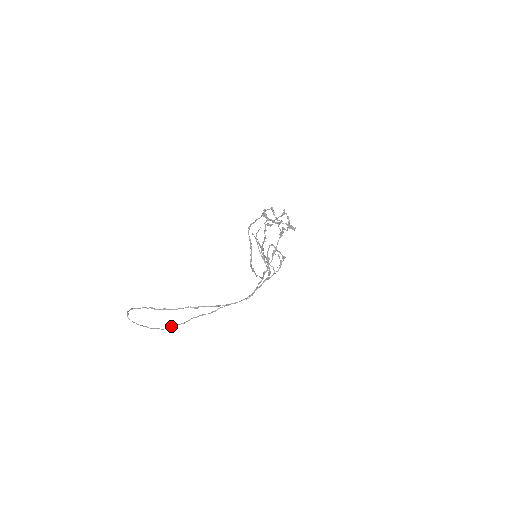
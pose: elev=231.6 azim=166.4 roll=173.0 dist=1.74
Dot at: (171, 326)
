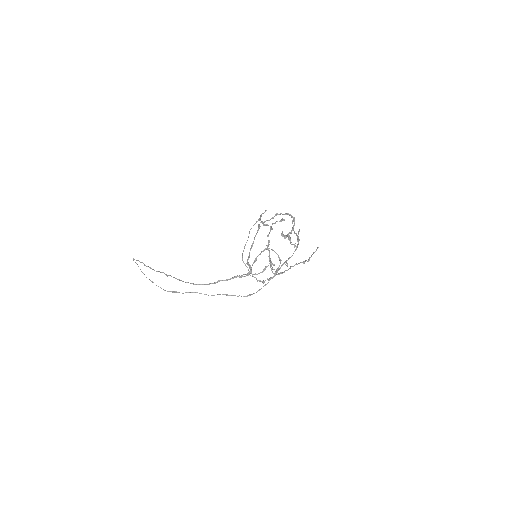
Dot at: (172, 291)
